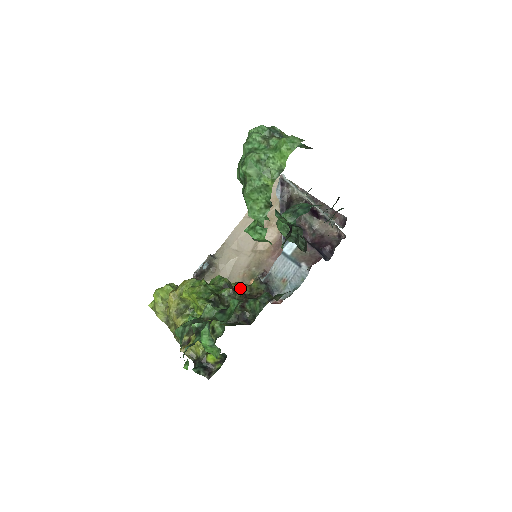
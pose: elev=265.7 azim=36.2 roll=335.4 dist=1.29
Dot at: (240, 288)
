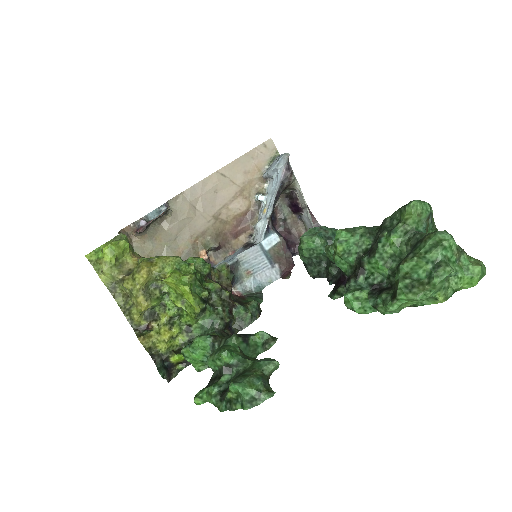
Dot at: (211, 273)
